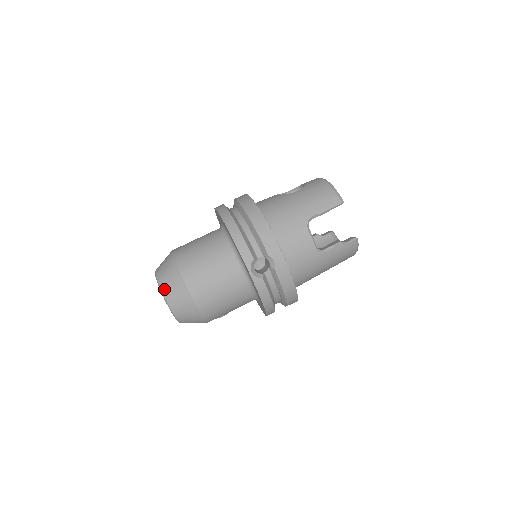
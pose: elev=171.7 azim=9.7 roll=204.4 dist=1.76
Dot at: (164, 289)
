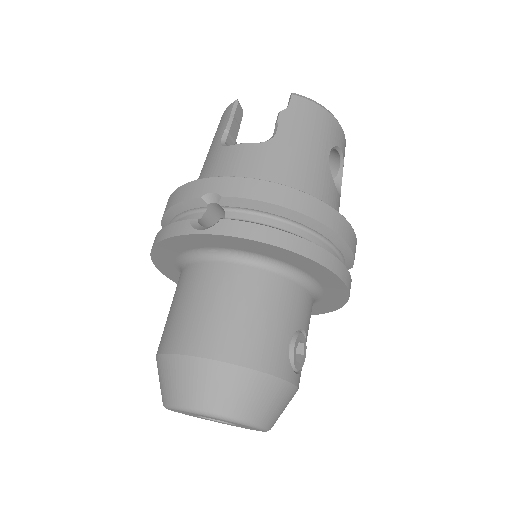
Dot at: (169, 399)
